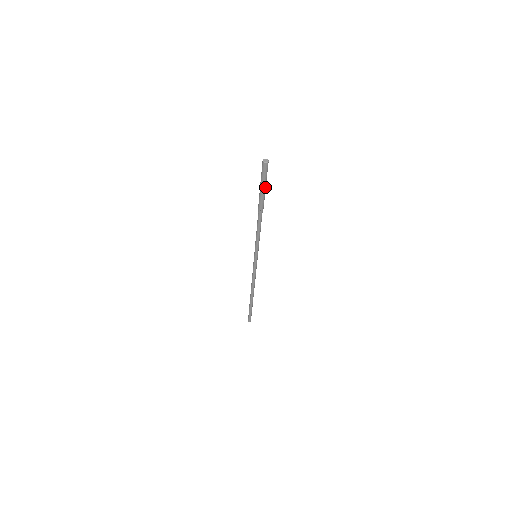
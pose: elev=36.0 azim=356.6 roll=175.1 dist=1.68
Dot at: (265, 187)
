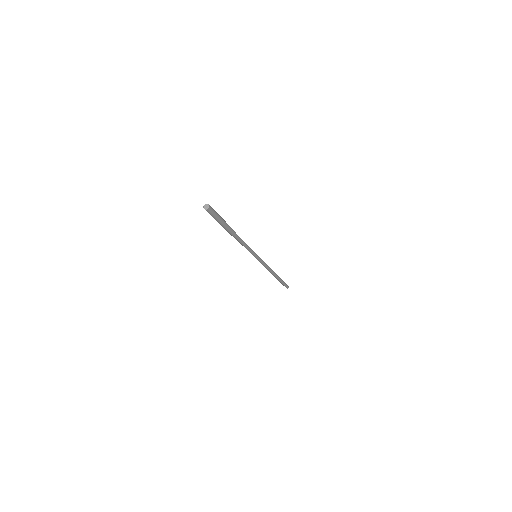
Dot at: (222, 221)
